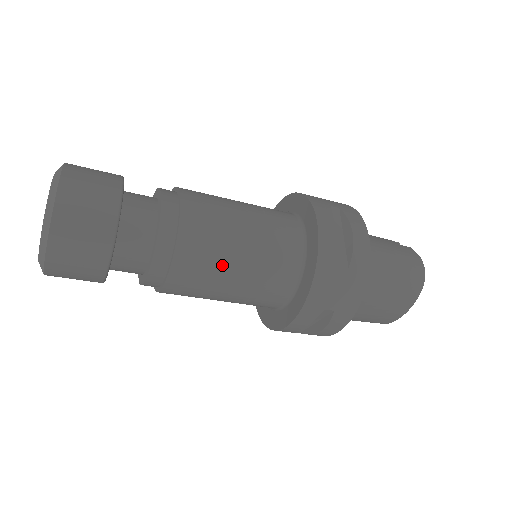
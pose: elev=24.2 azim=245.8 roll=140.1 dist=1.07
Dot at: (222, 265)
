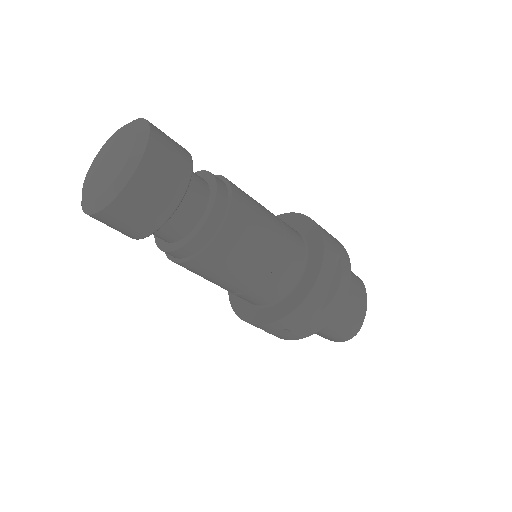
Dot at: (260, 208)
